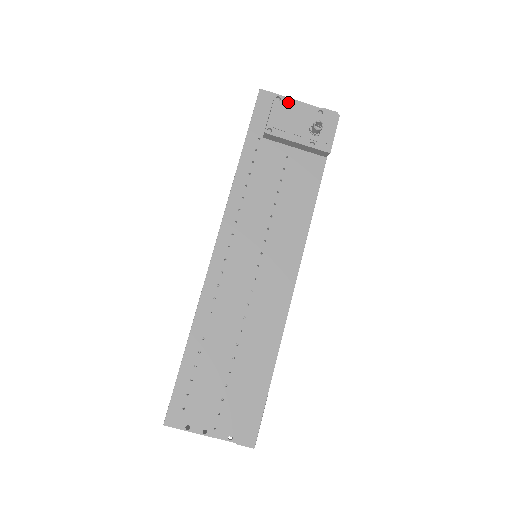
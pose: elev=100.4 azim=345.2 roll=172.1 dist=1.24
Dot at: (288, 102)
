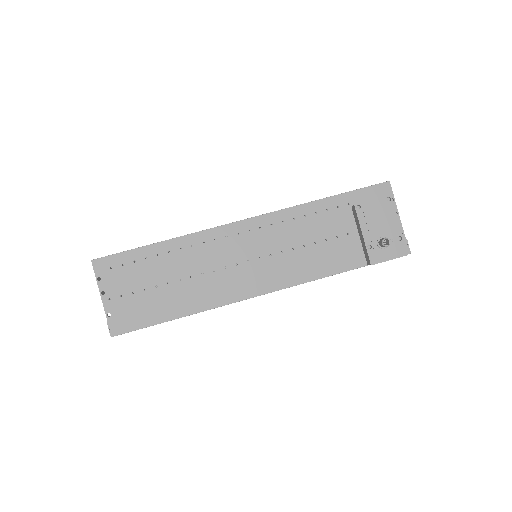
Dot at: (391, 208)
